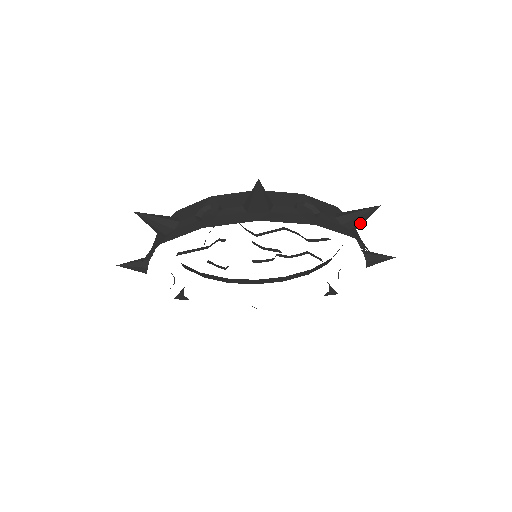
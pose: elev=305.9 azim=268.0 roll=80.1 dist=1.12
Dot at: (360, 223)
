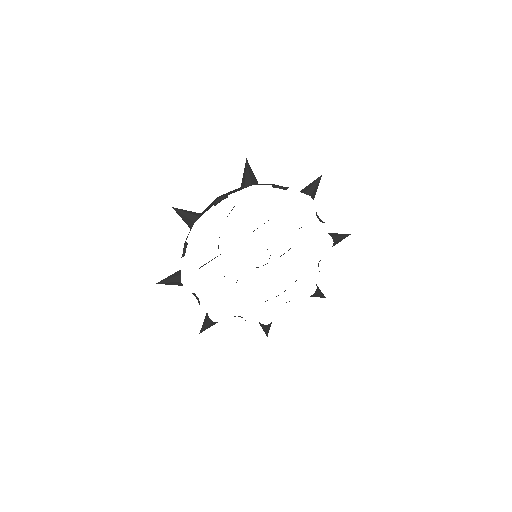
Dot at: (315, 191)
